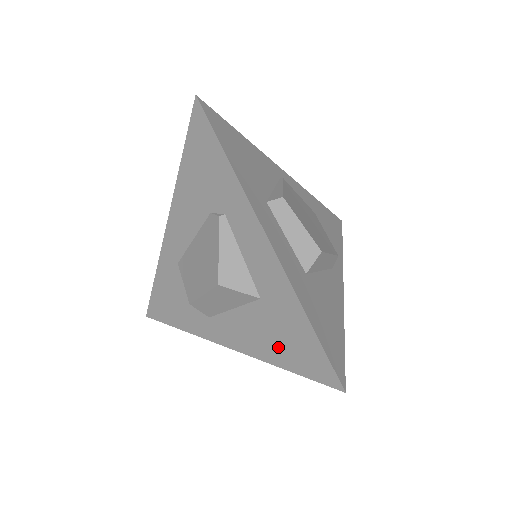
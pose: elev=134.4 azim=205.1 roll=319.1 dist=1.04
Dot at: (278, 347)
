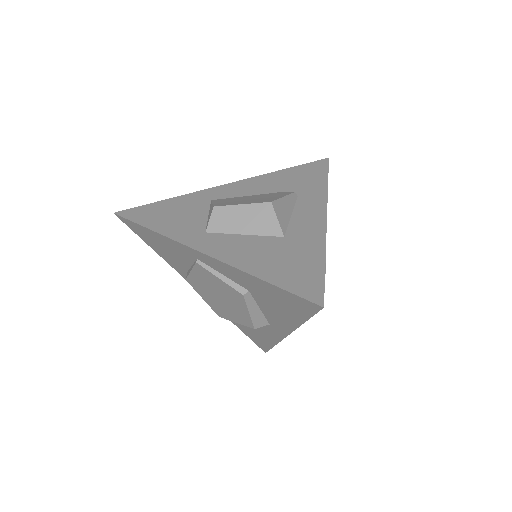
Dot at: (272, 265)
